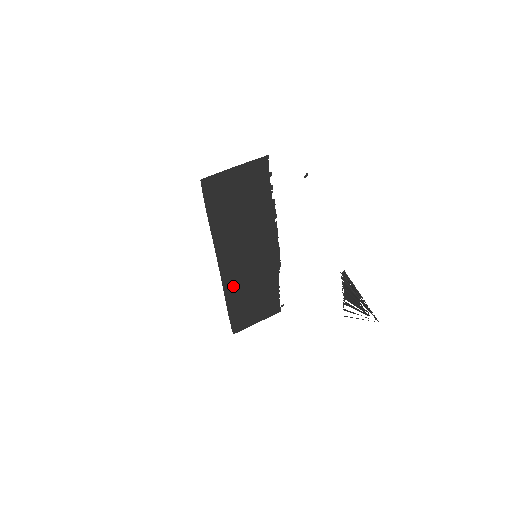
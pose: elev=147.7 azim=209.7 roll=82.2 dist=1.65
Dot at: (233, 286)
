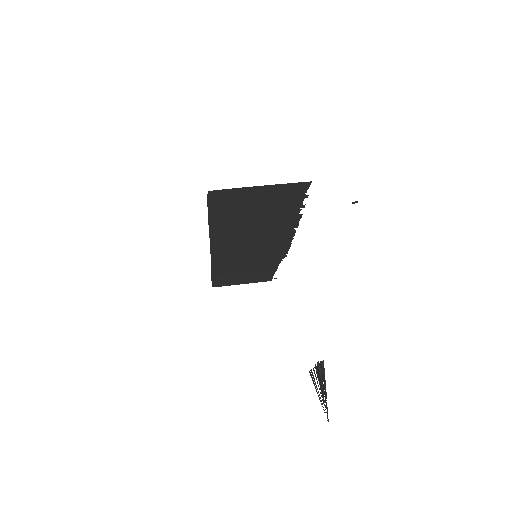
Dot at: (223, 262)
